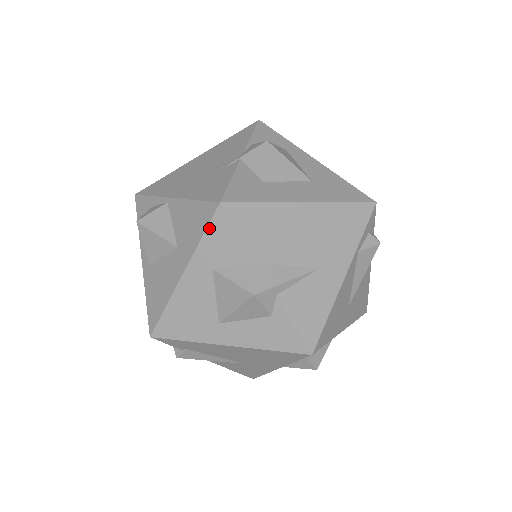
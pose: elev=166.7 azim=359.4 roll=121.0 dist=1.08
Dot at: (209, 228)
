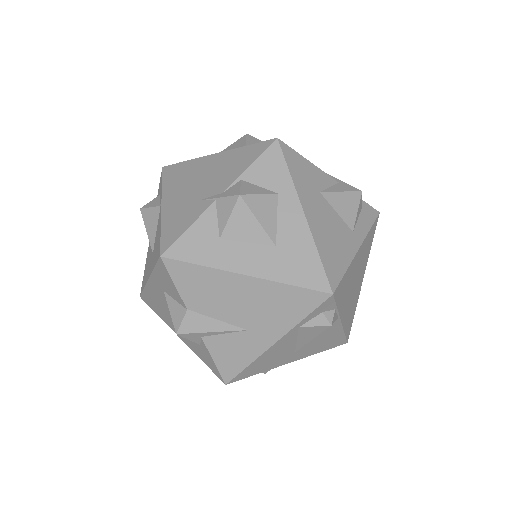
Dot at: (157, 266)
